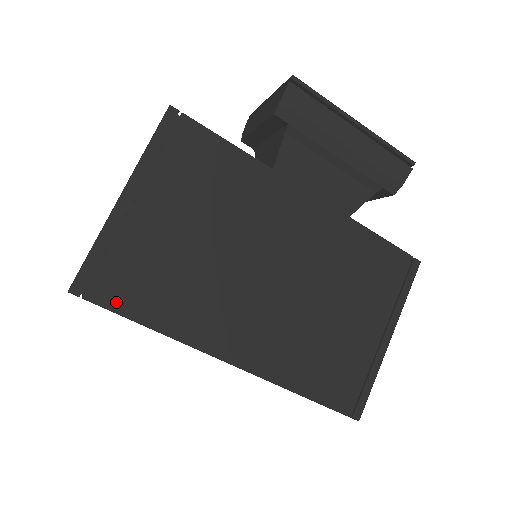
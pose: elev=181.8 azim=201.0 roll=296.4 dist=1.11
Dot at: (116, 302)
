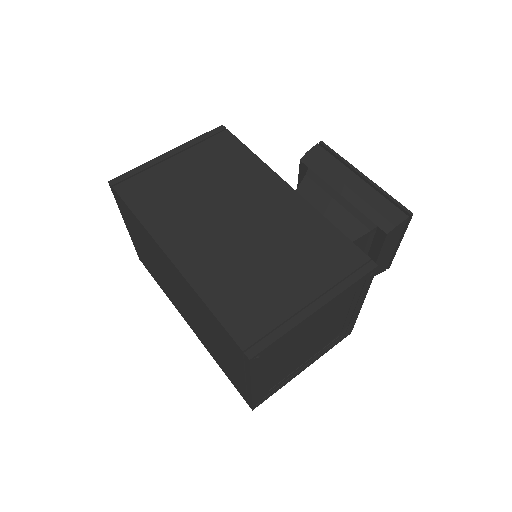
Dot at: (128, 196)
